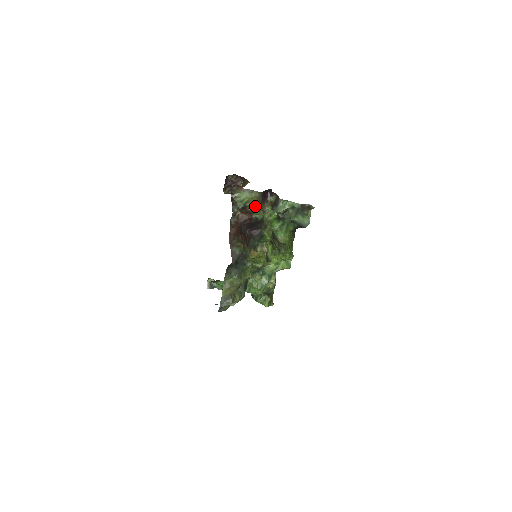
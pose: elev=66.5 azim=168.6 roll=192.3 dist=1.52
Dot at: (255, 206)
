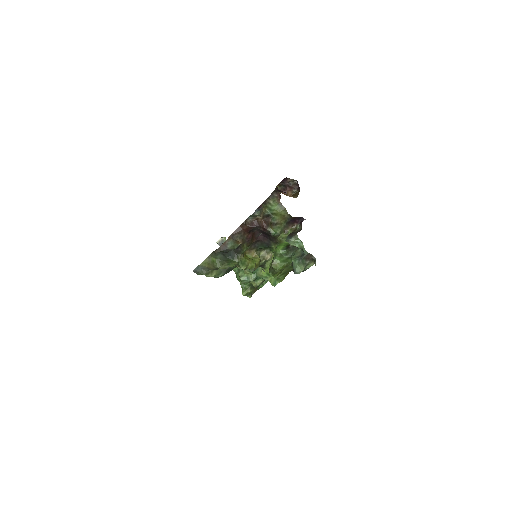
Dot at: (279, 222)
